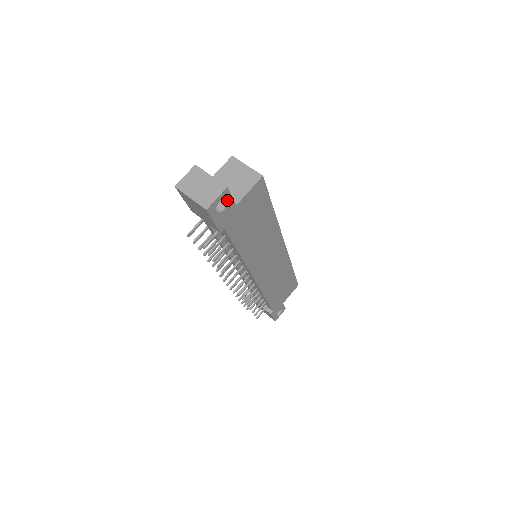
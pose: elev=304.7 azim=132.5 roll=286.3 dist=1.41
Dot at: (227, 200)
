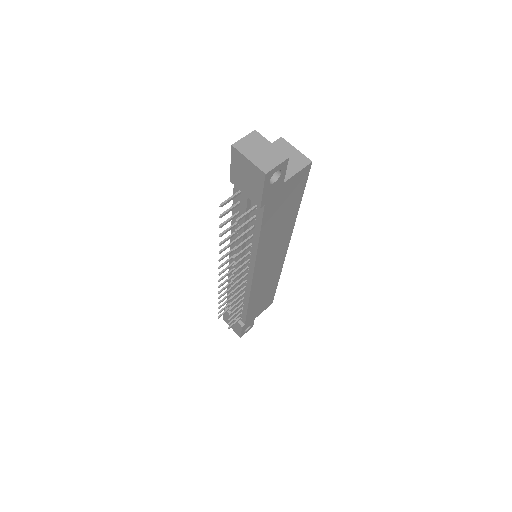
Dot at: (281, 173)
